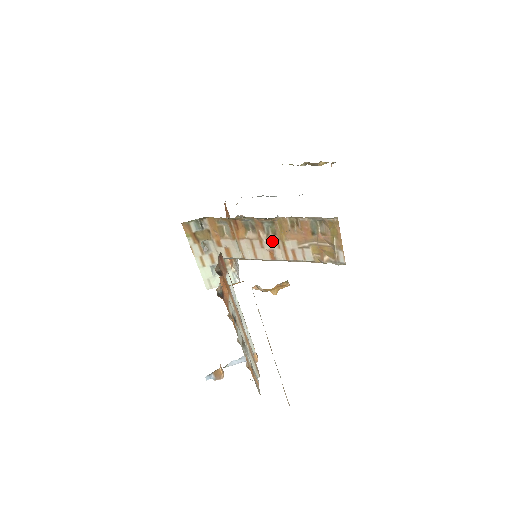
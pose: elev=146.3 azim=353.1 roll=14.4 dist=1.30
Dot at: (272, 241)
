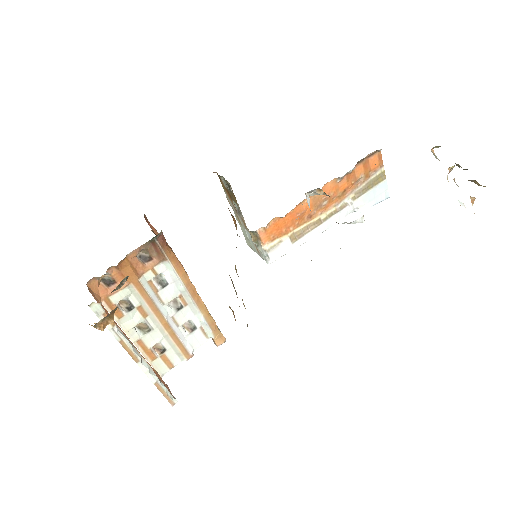
Dot at: occluded
